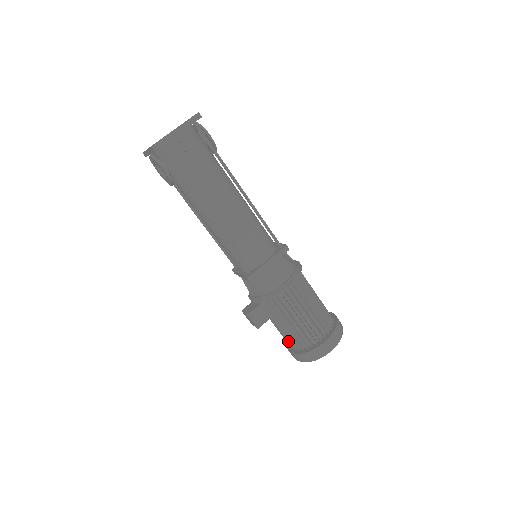
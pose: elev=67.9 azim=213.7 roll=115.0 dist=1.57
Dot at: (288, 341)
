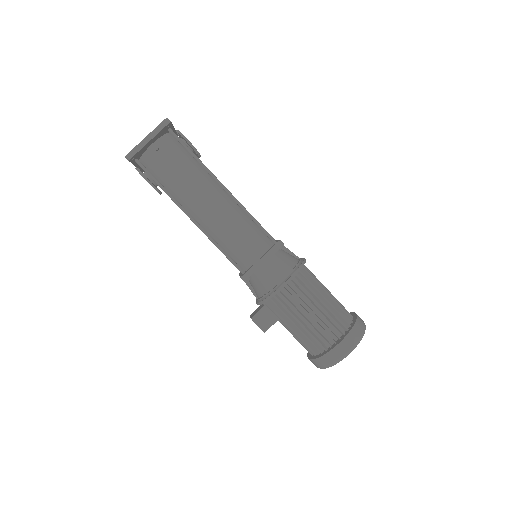
Dot at: (303, 346)
